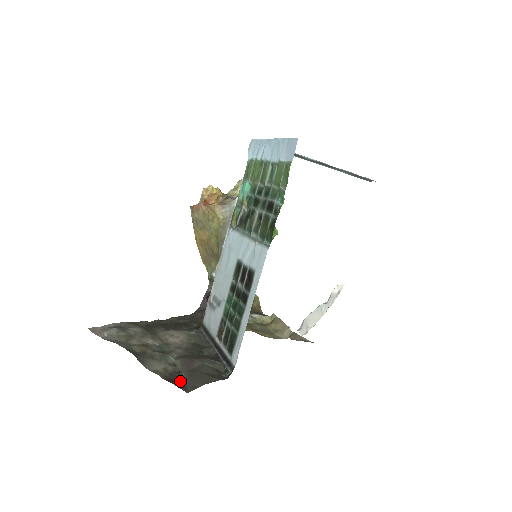
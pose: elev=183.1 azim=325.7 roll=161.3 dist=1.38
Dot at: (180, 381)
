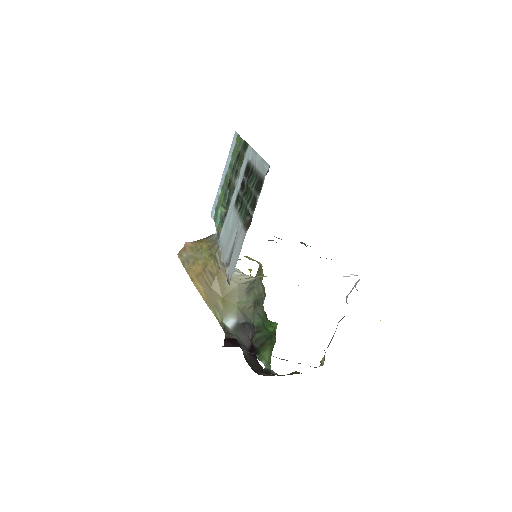
Dot at: occluded
